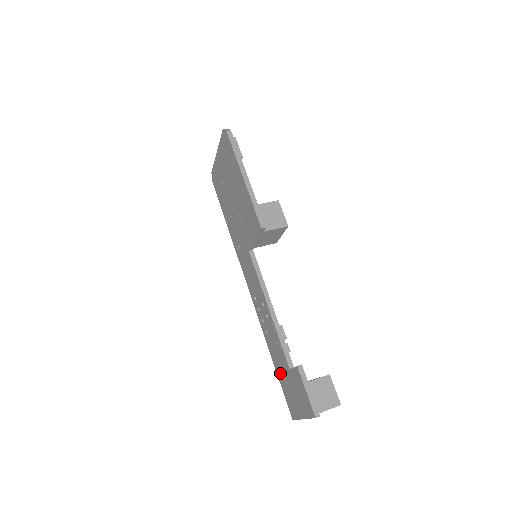
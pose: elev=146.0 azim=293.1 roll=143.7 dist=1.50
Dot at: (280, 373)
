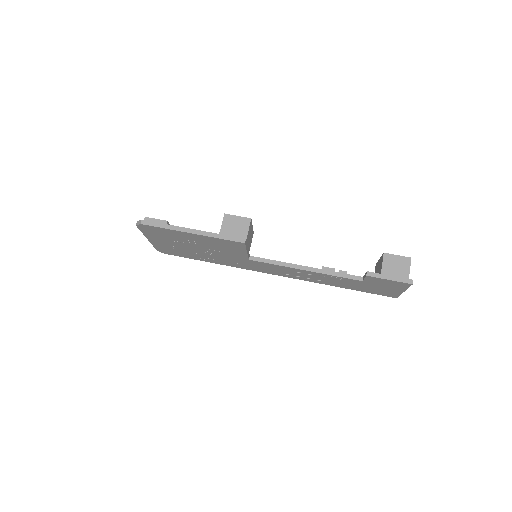
Dot at: (357, 288)
